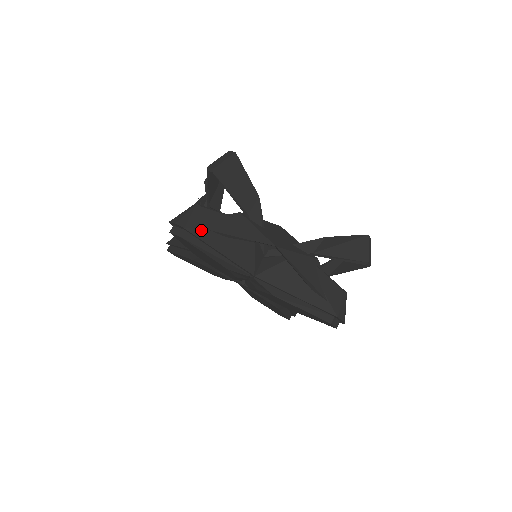
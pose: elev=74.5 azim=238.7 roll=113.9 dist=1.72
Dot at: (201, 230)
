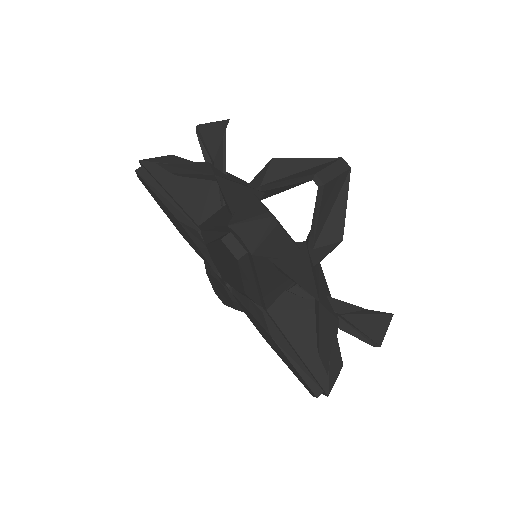
Dot at: (264, 259)
